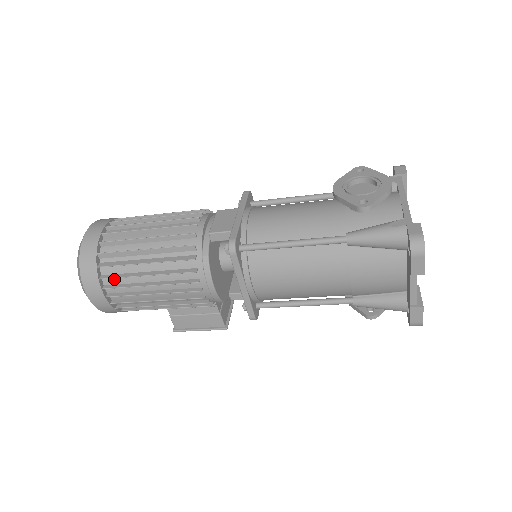
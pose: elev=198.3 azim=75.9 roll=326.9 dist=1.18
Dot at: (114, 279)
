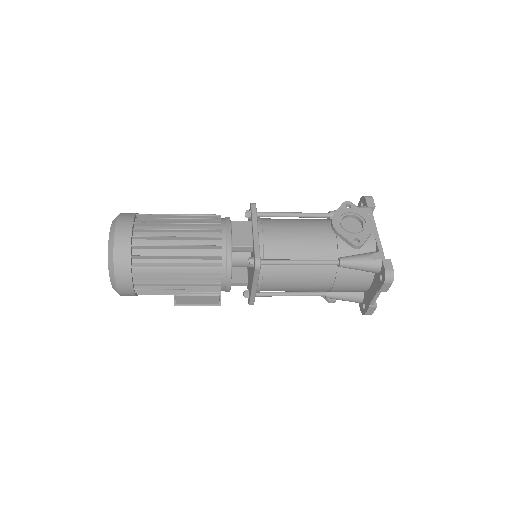
Dot at: (144, 276)
